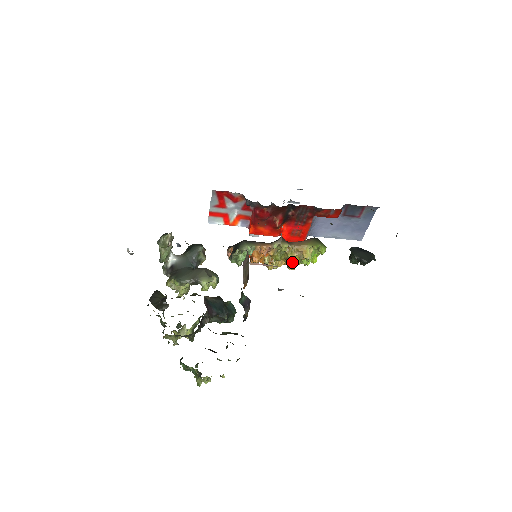
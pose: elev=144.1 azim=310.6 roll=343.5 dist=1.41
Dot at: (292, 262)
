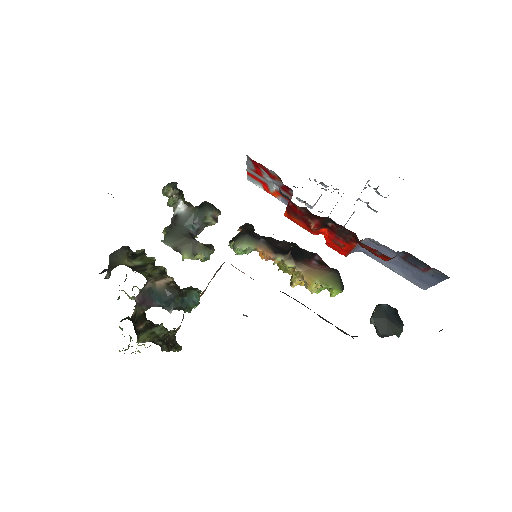
Dot at: (296, 282)
